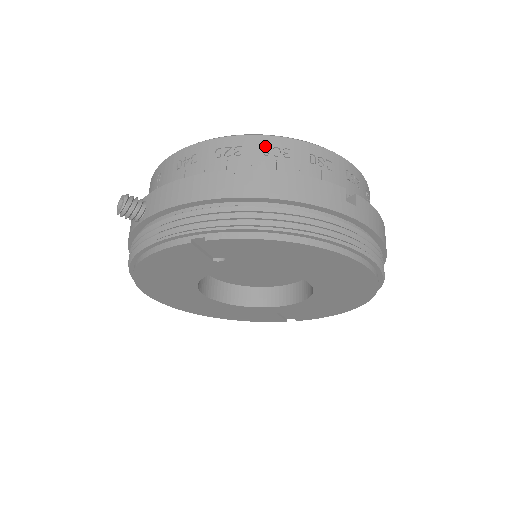
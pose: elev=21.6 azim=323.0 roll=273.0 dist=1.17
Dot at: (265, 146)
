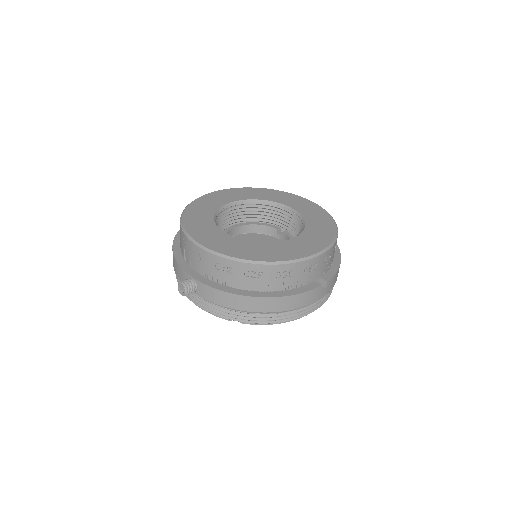
Dot at: (278, 271)
